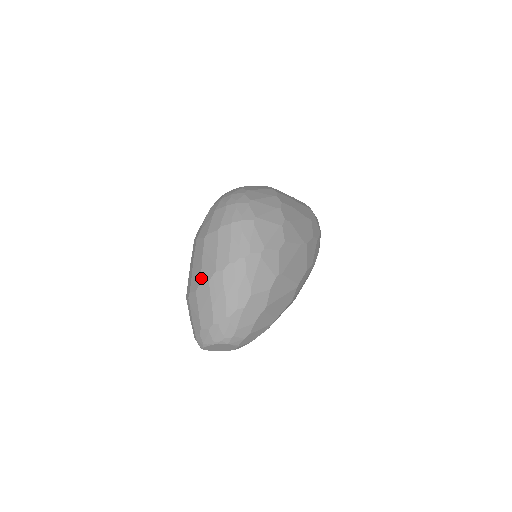
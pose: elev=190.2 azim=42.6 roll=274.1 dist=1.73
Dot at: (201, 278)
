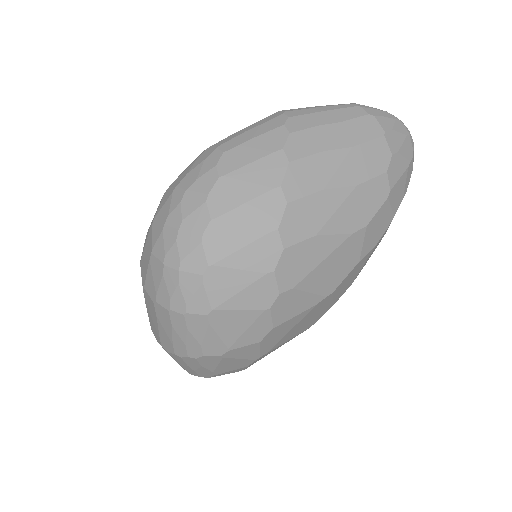
Dot at: occluded
